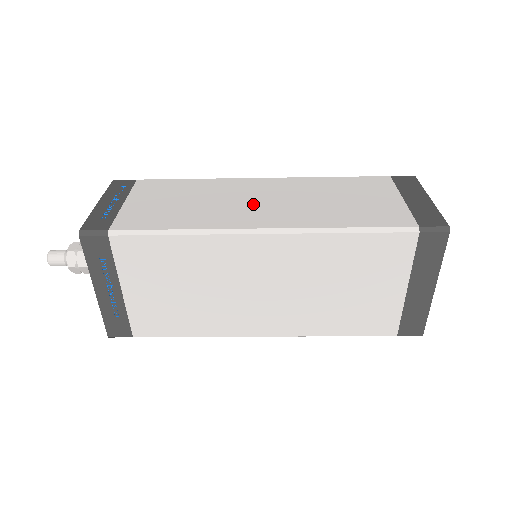
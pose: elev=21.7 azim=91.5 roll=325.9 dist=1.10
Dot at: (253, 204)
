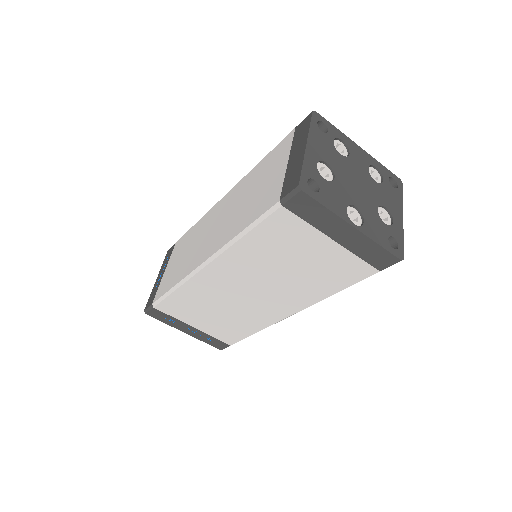
Dot at: (209, 235)
